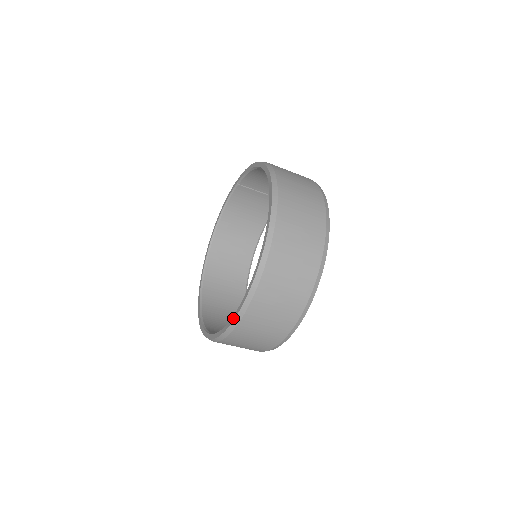
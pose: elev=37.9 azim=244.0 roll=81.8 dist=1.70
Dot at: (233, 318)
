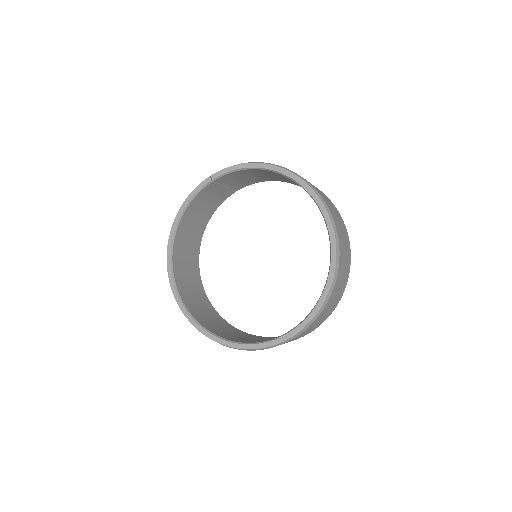
Dot at: (304, 324)
